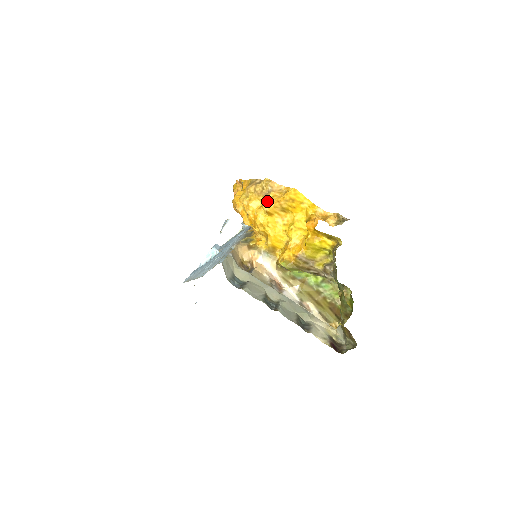
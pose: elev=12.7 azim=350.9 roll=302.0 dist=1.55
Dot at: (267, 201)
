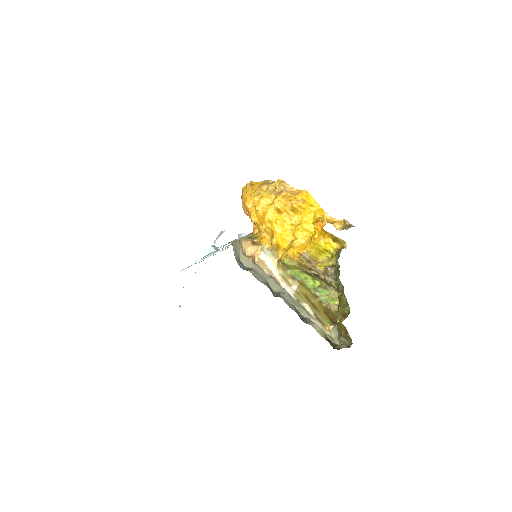
Dot at: (279, 198)
